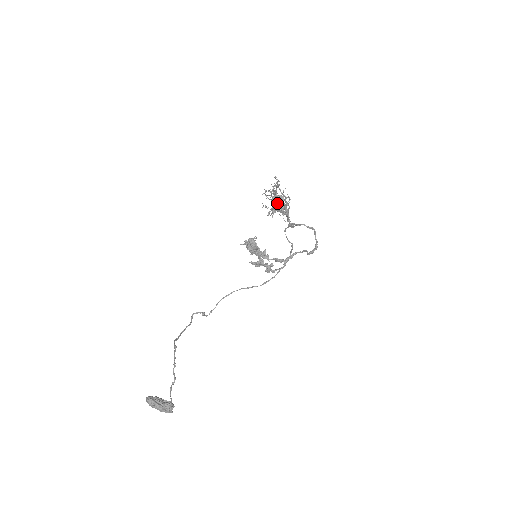
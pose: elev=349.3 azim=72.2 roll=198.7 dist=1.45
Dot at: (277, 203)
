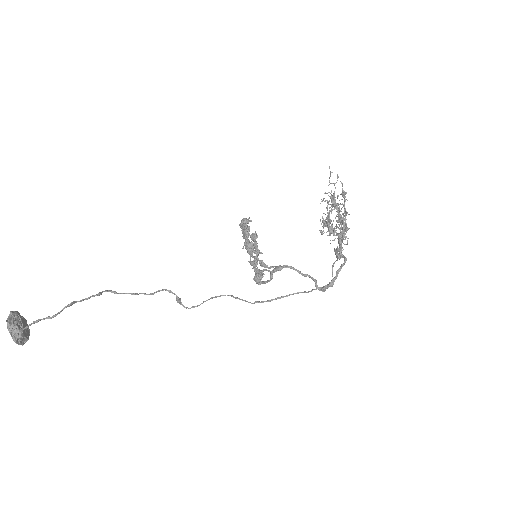
Dot at: occluded
